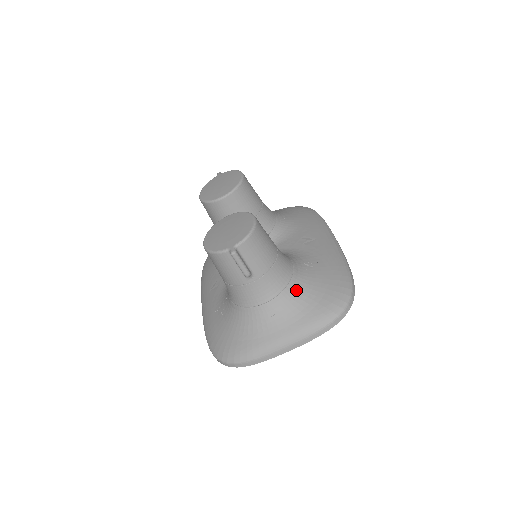
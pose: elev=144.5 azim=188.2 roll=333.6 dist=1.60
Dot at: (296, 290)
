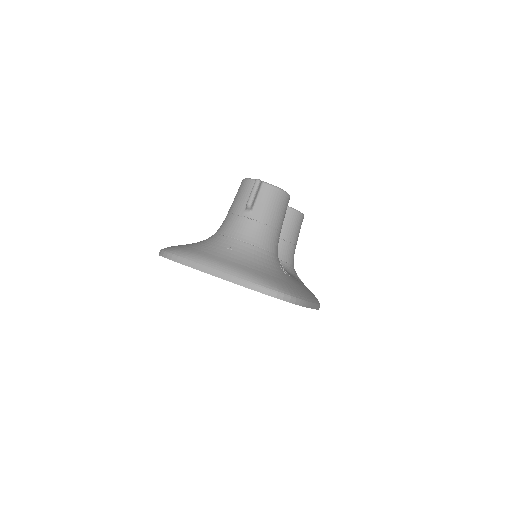
Dot at: (262, 257)
